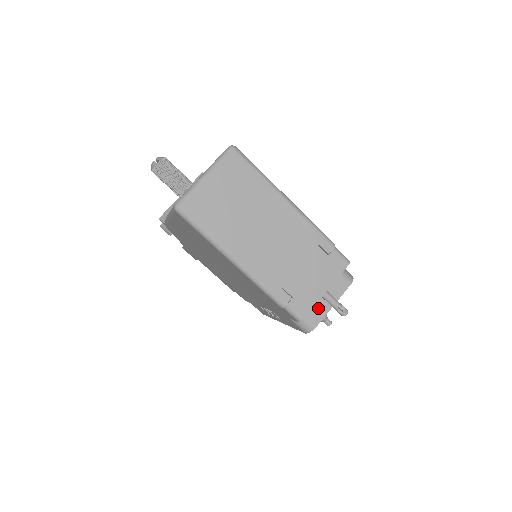
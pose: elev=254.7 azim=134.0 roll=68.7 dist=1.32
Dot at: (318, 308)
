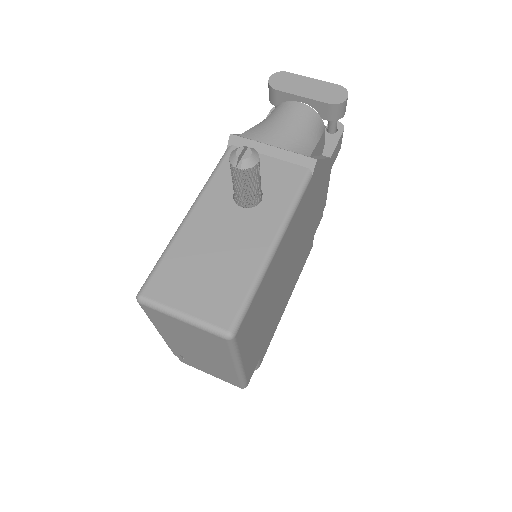
Dot at: occluded
